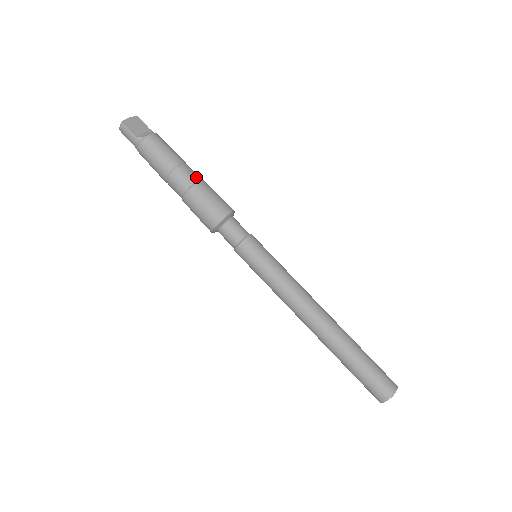
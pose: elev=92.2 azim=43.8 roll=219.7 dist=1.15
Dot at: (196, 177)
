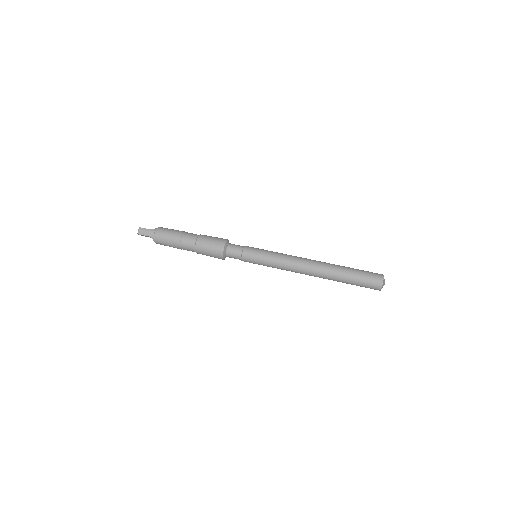
Dot at: occluded
